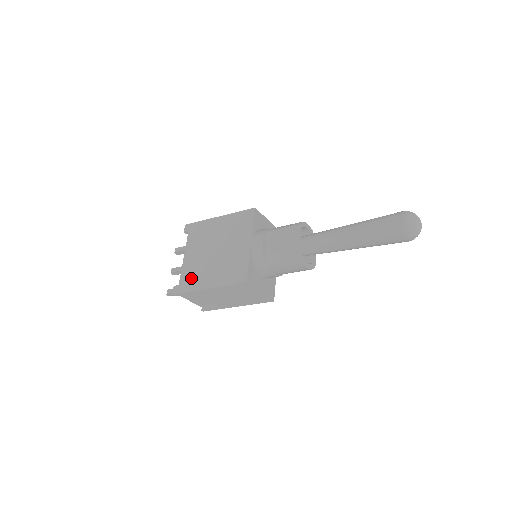
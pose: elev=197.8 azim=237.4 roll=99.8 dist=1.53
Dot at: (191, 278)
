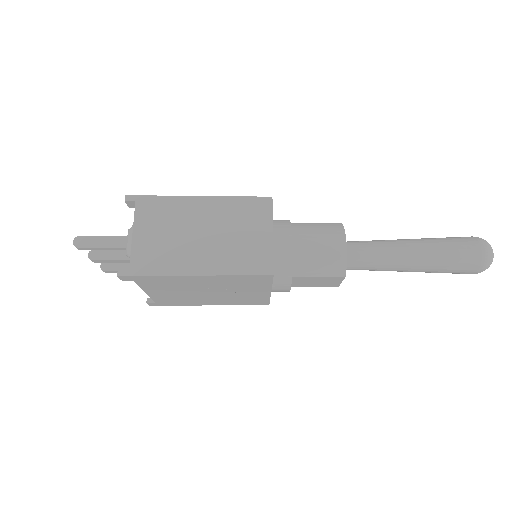
Dot at: (175, 302)
